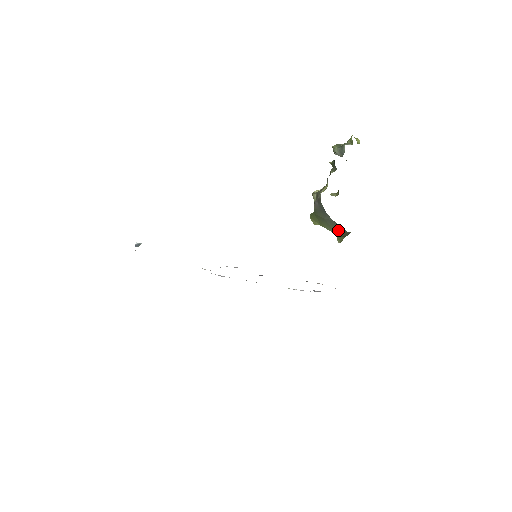
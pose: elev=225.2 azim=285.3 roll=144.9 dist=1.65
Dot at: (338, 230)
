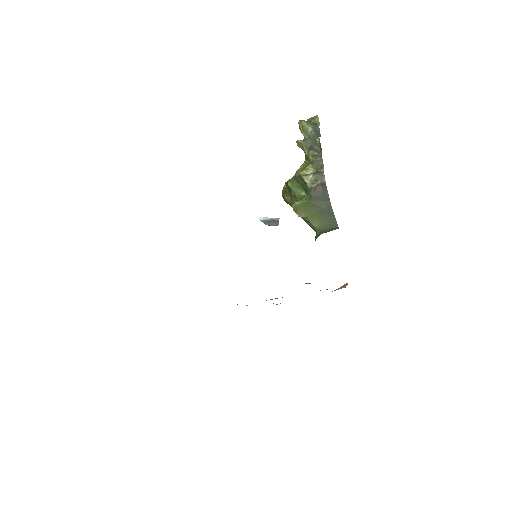
Dot at: (328, 224)
